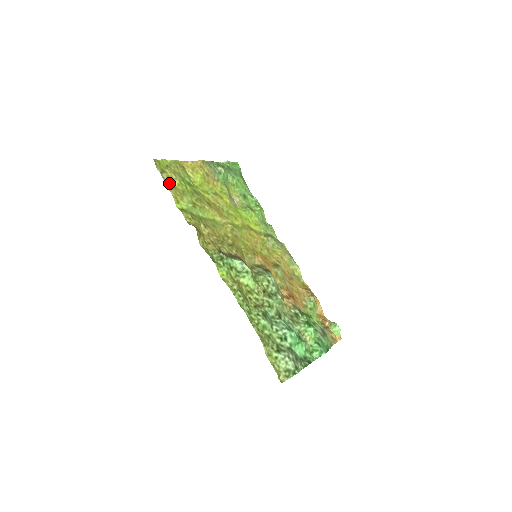
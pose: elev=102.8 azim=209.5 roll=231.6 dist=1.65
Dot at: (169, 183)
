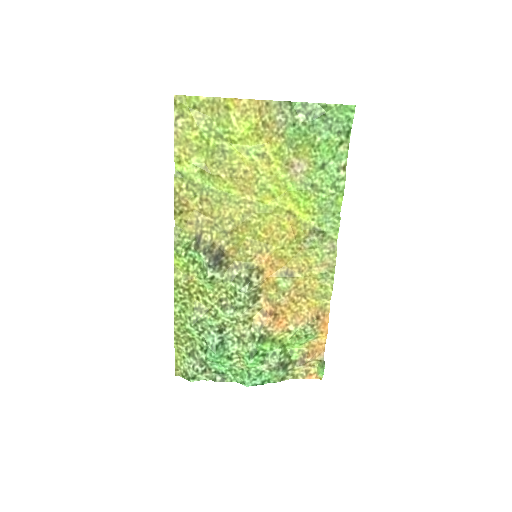
Dot at: (181, 134)
